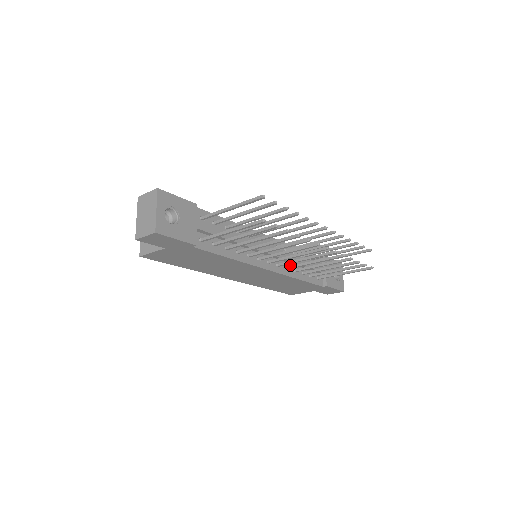
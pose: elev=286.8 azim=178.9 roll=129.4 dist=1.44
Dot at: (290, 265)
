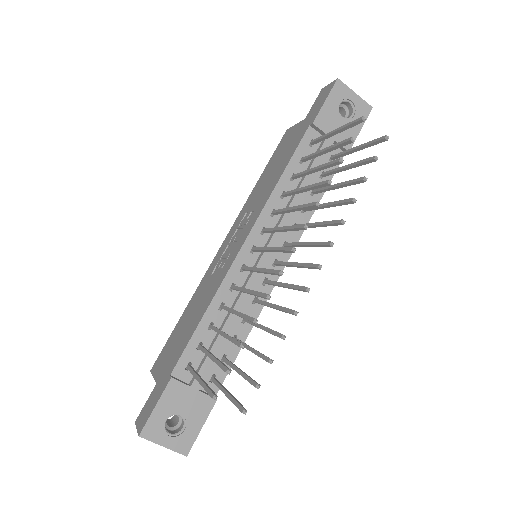
Dot at: (293, 216)
